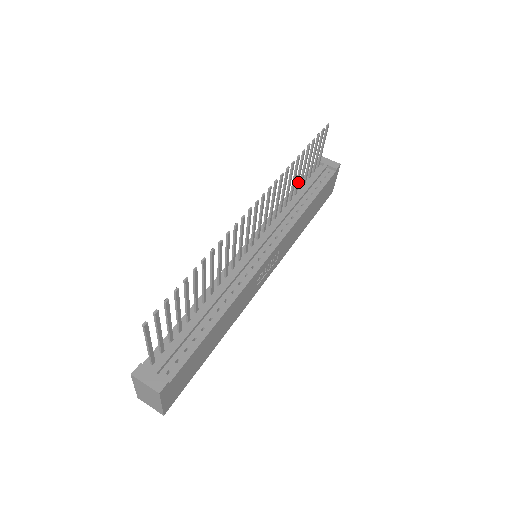
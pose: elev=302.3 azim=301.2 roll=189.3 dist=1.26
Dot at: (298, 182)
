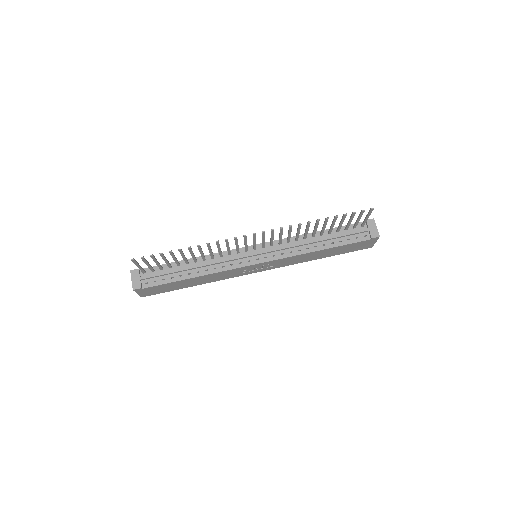
Dot at: (323, 230)
